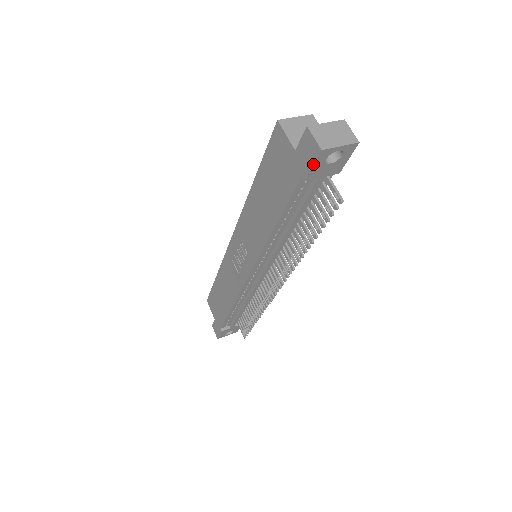
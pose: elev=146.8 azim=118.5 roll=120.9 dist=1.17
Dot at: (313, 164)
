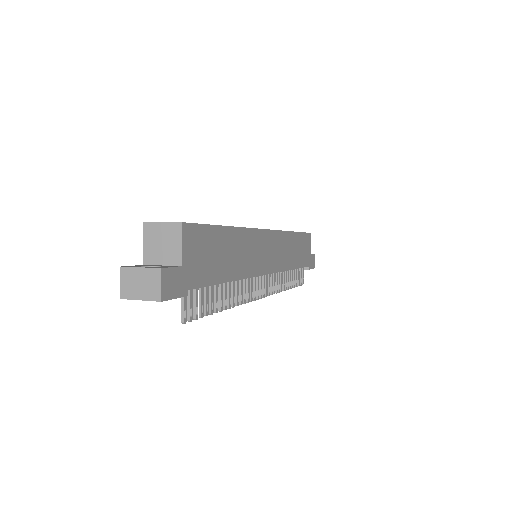
Dot at: occluded
